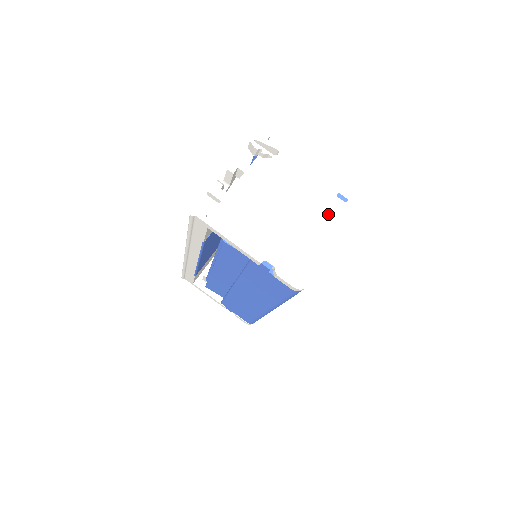
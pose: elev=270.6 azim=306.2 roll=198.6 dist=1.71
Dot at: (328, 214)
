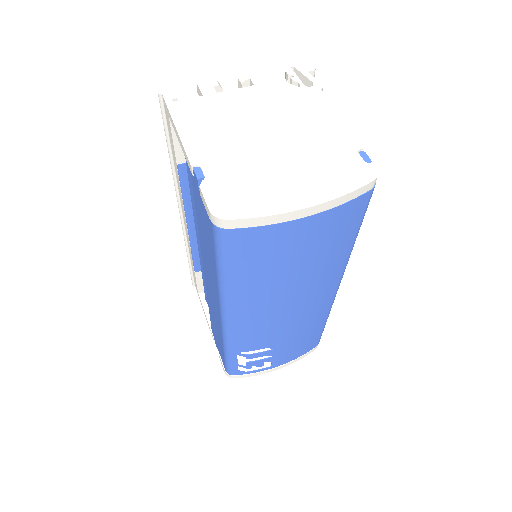
Dot at: (329, 162)
